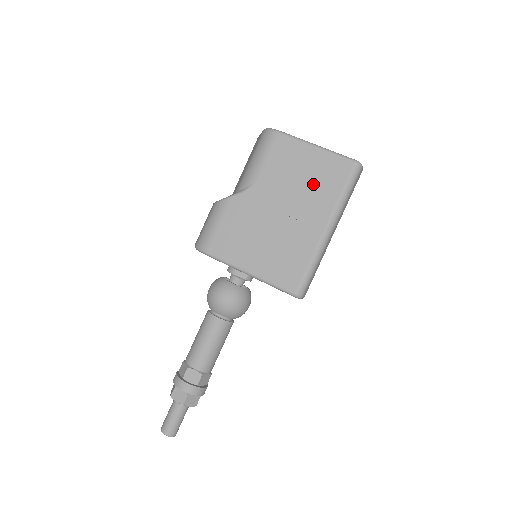
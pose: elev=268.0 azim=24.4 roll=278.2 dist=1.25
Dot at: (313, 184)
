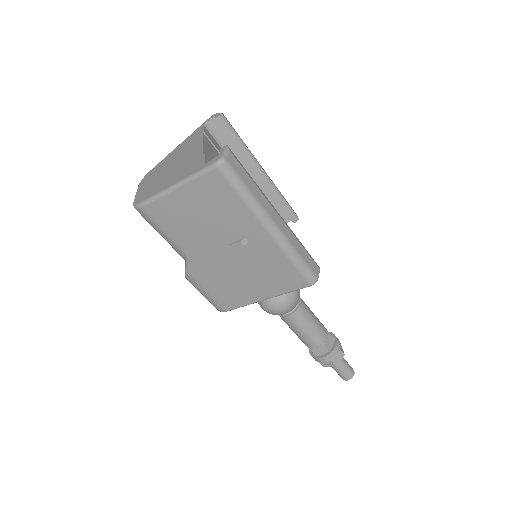
Dot at: (215, 214)
